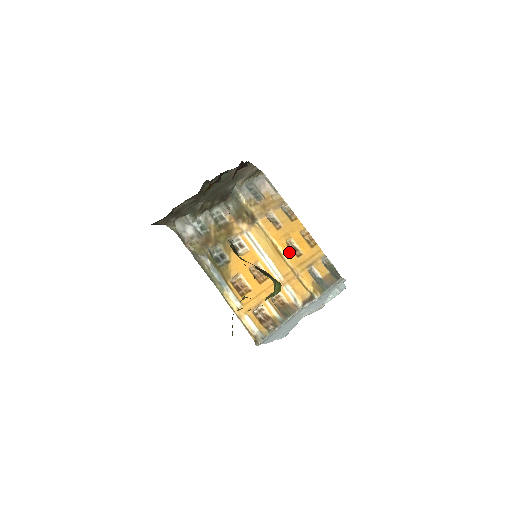
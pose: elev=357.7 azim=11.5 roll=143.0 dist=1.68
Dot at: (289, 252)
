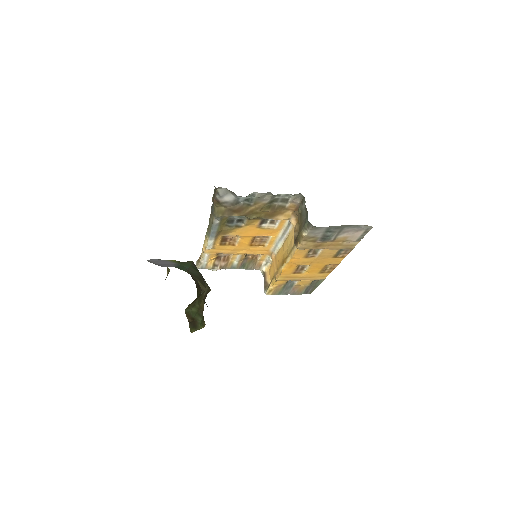
Dot at: (290, 269)
